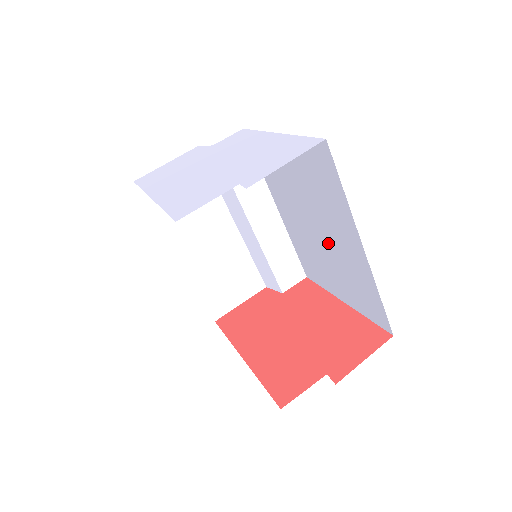
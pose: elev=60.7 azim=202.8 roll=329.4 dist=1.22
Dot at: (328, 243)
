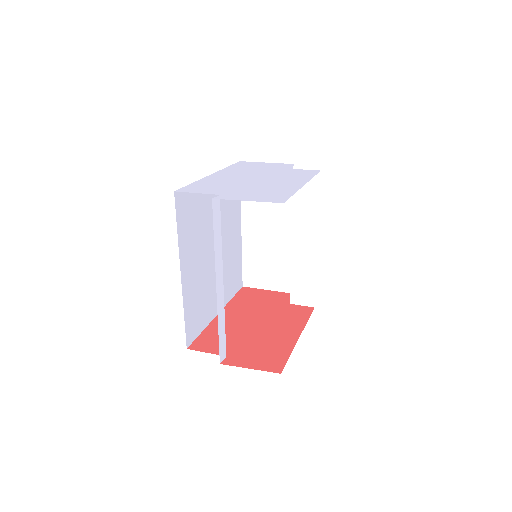
Dot at: occluded
